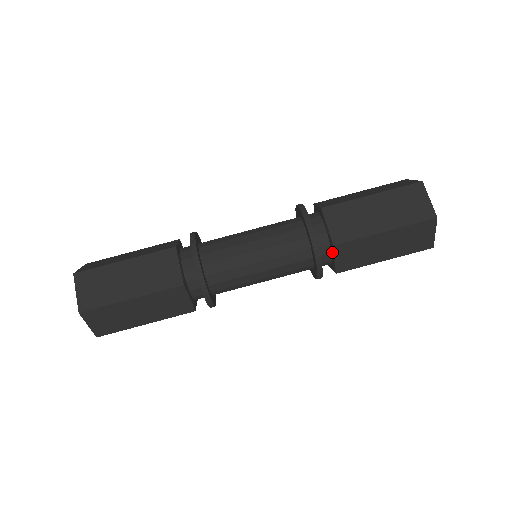
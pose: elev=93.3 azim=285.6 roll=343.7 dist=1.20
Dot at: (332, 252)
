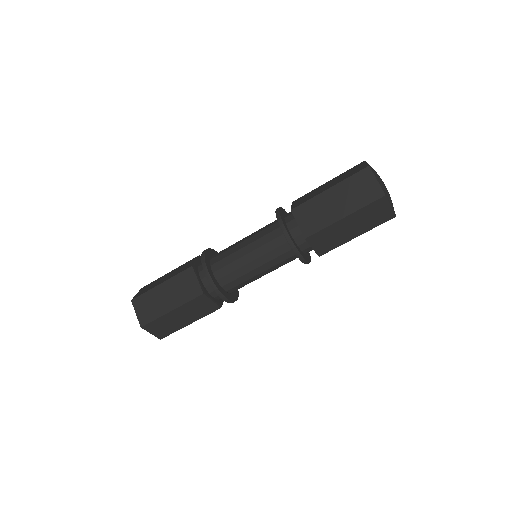
Dot at: occluded
